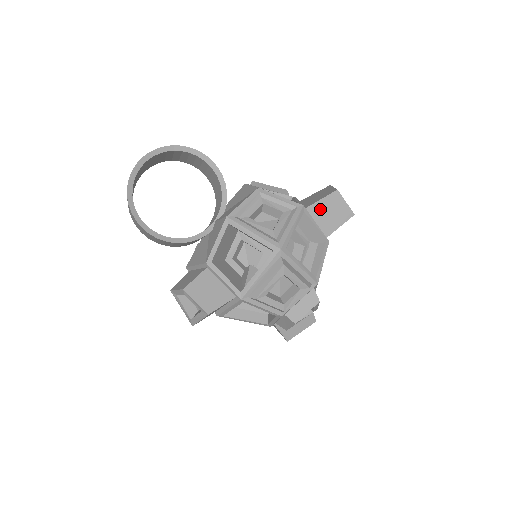
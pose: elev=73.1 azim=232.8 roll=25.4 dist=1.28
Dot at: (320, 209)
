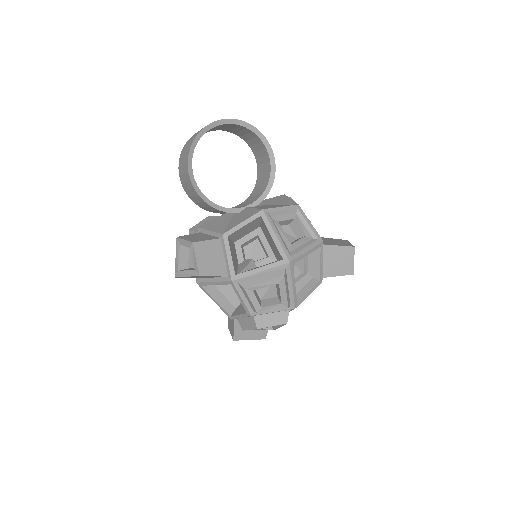
Dot at: (332, 252)
